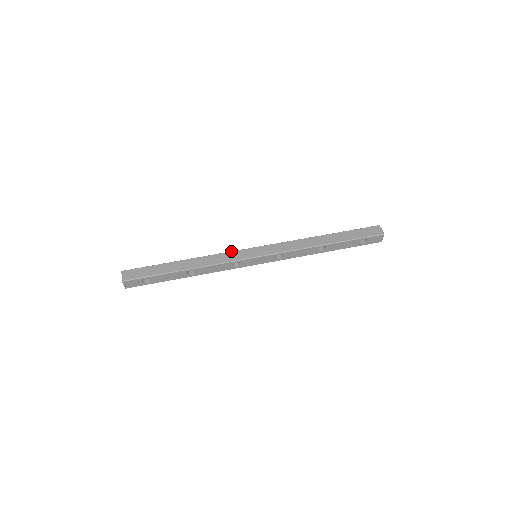
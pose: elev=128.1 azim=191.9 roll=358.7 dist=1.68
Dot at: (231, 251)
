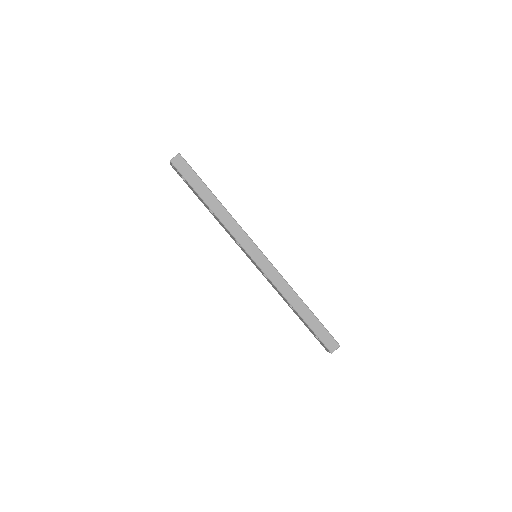
Dot at: (247, 234)
